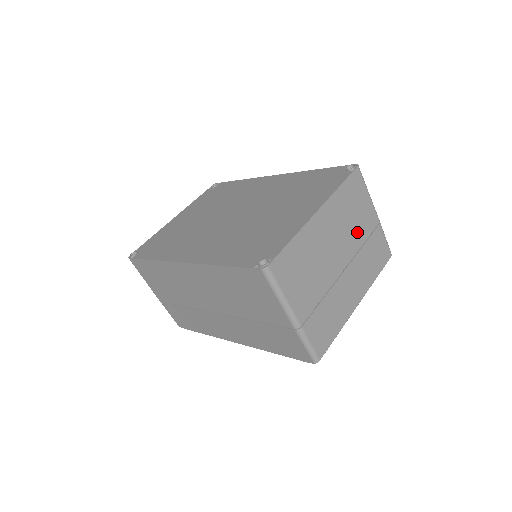
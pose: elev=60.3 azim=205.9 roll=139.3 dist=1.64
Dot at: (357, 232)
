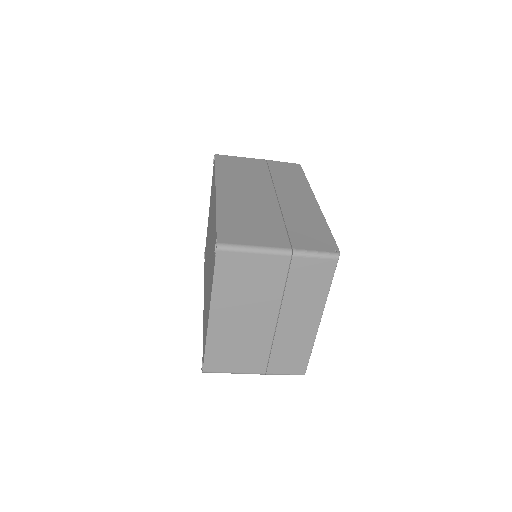
Dot at: (267, 288)
